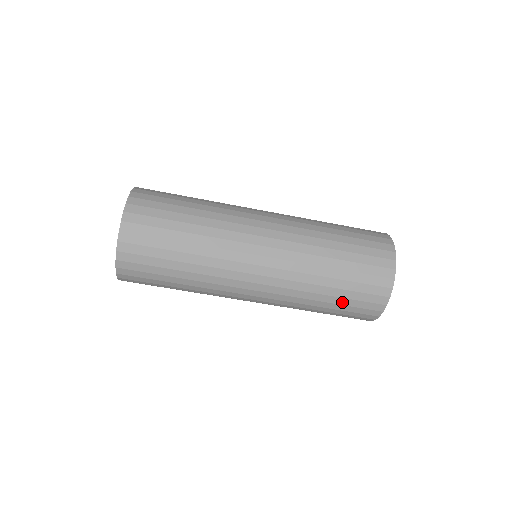
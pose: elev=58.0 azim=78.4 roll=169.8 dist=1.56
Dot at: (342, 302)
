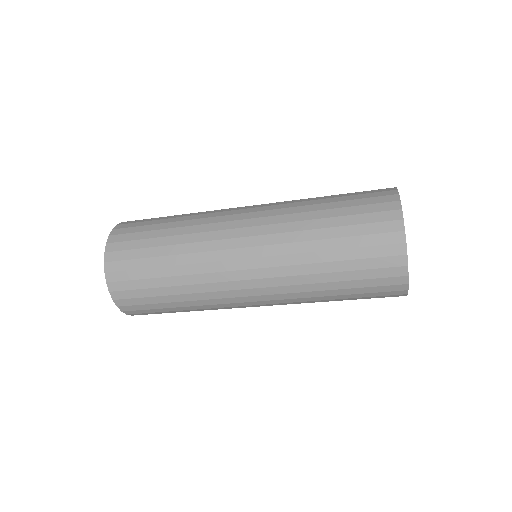
Dot at: occluded
